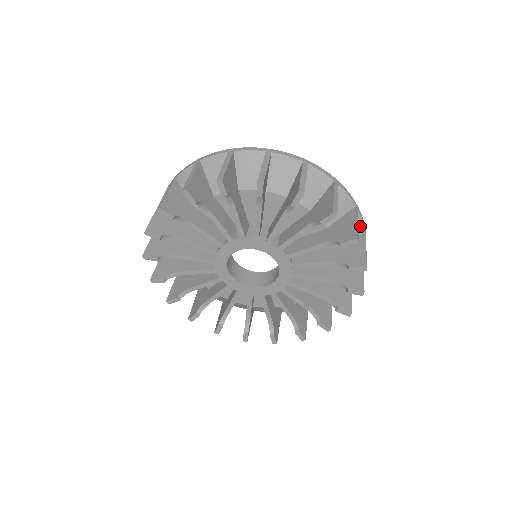
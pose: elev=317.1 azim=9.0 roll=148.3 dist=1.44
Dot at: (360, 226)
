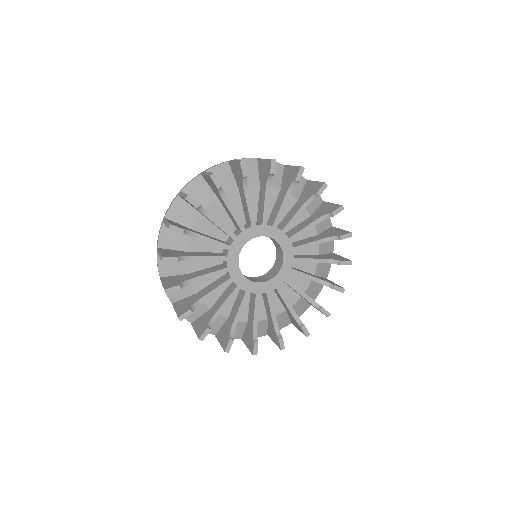
Dot at: (328, 270)
